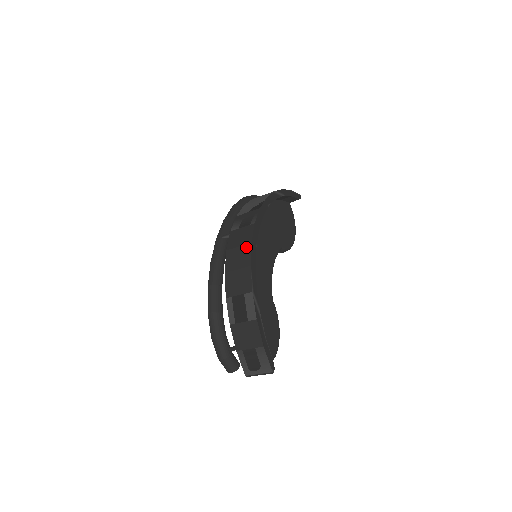
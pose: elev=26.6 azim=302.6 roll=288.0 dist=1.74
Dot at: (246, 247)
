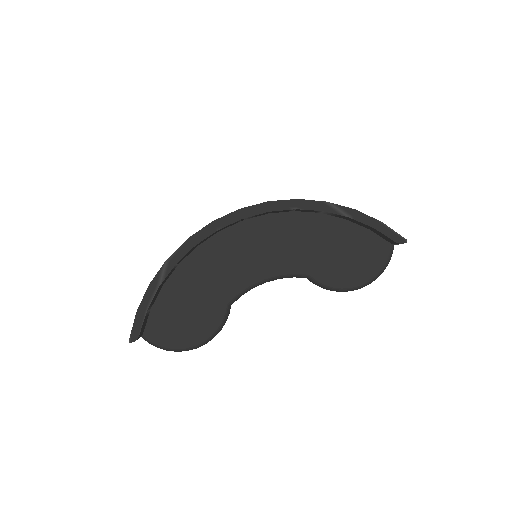
Dot at: occluded
